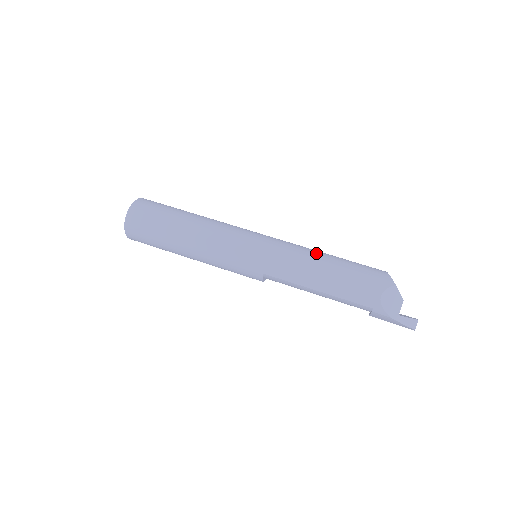
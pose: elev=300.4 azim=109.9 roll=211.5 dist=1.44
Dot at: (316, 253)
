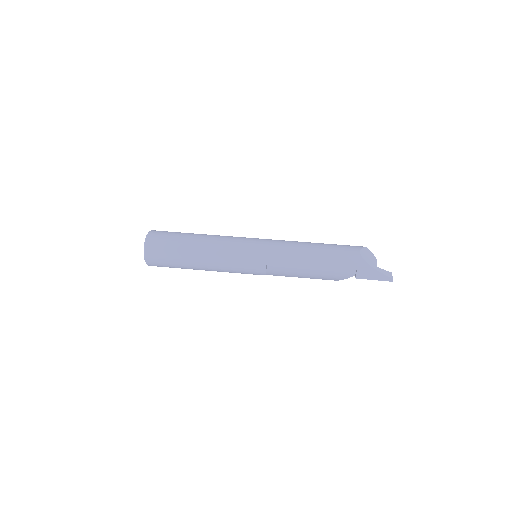
Dot at: occluded
